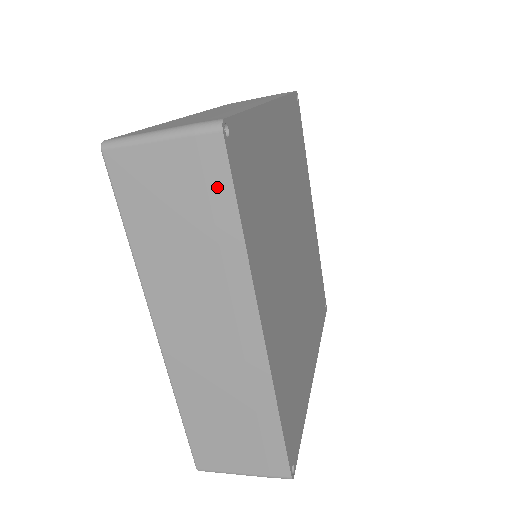
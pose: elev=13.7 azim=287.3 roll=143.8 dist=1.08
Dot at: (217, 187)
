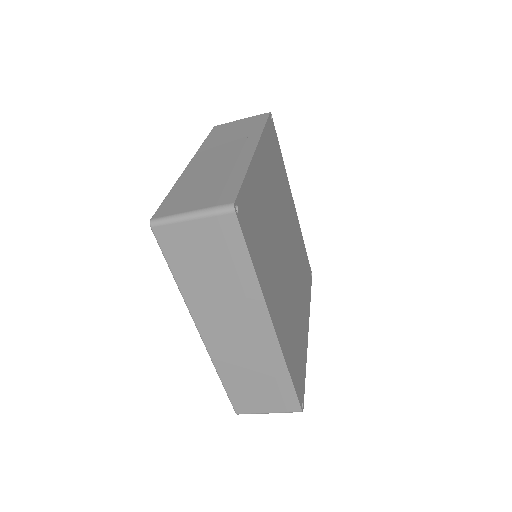
Dot at: (234, 245)
